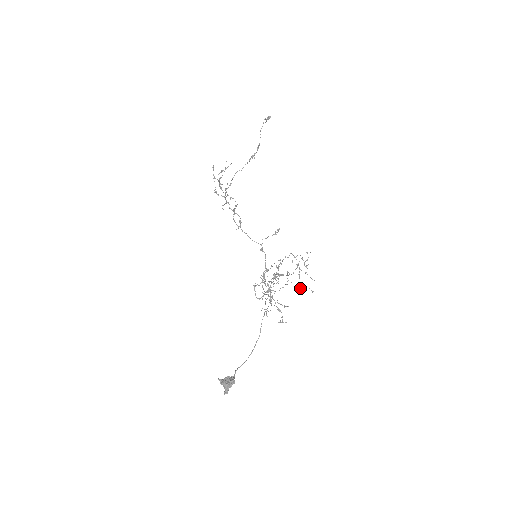
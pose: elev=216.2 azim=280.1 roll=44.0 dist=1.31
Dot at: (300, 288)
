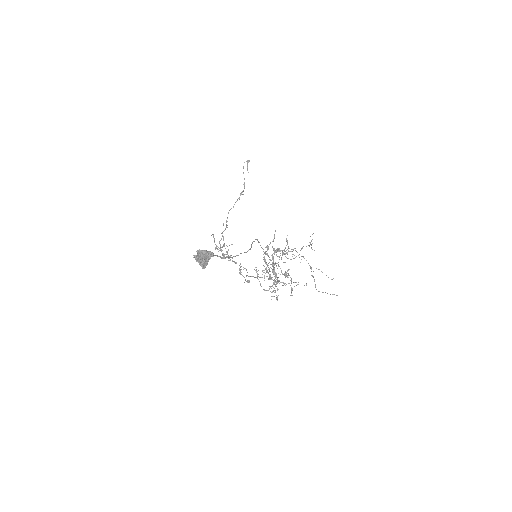
Dot at: (319, 291)
